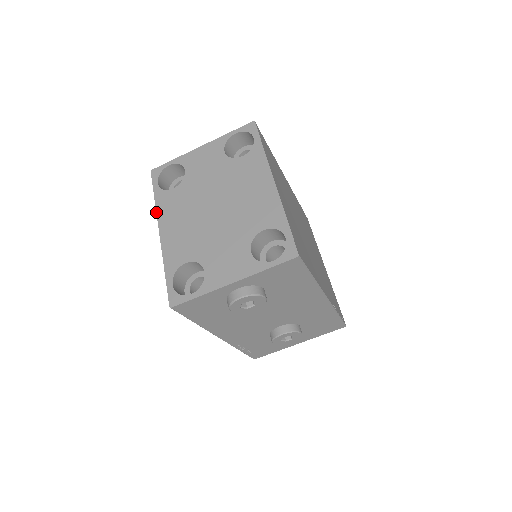
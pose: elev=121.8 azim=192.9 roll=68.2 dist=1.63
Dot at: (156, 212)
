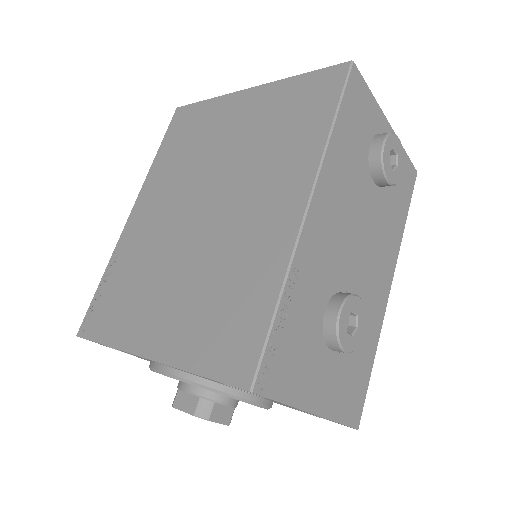
Dot at: (225, 94)
